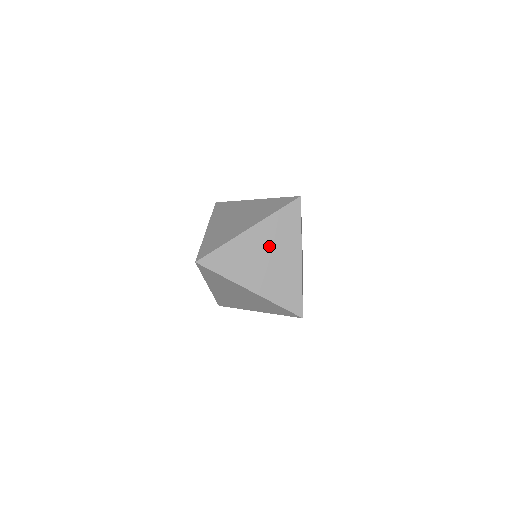
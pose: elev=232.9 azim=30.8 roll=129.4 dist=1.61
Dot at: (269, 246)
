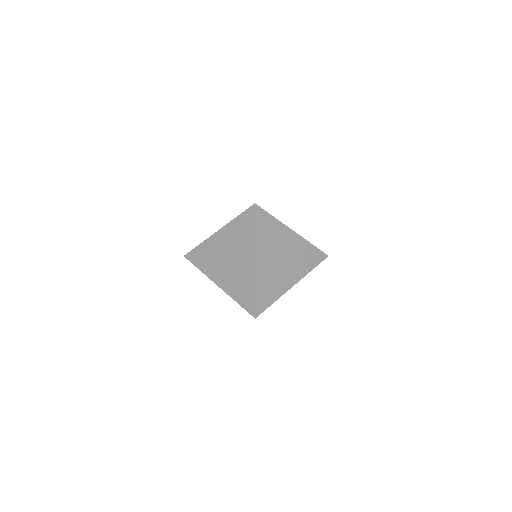
Dot at: occluded
